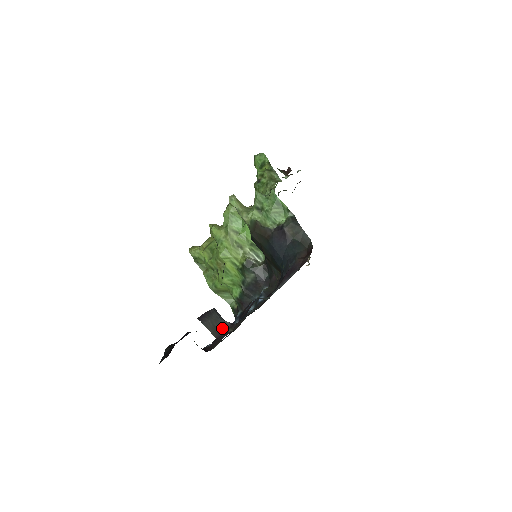
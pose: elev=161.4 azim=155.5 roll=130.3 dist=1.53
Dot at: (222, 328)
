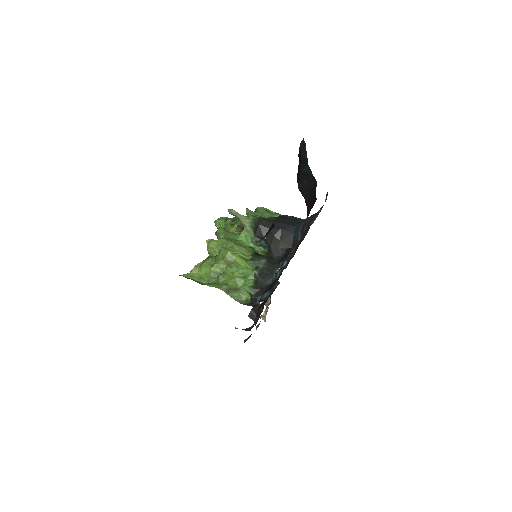
Dot at: occluded
